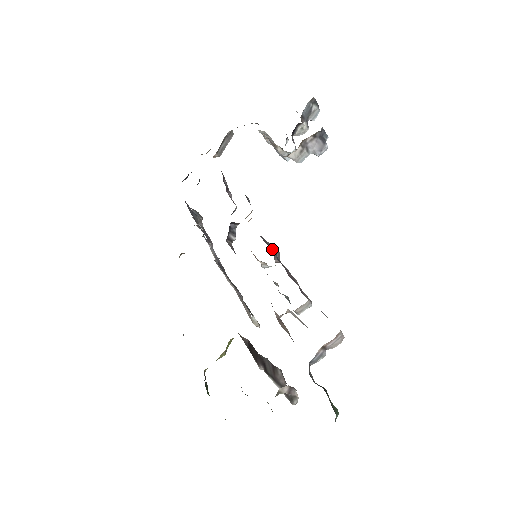
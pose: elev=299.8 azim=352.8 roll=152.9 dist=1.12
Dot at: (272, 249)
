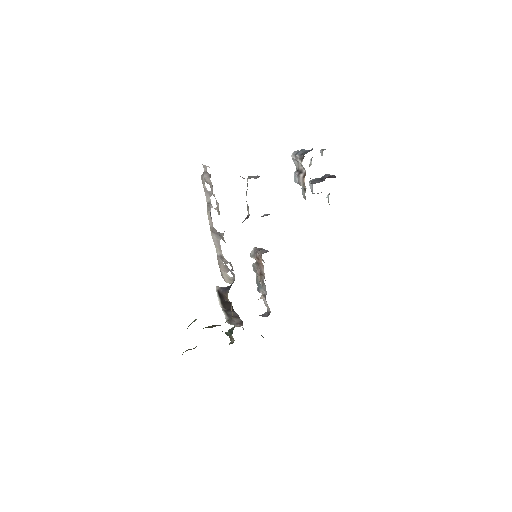
Dot at: occluded
